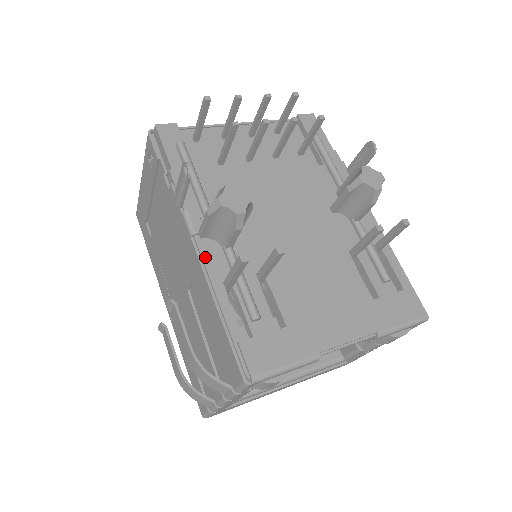
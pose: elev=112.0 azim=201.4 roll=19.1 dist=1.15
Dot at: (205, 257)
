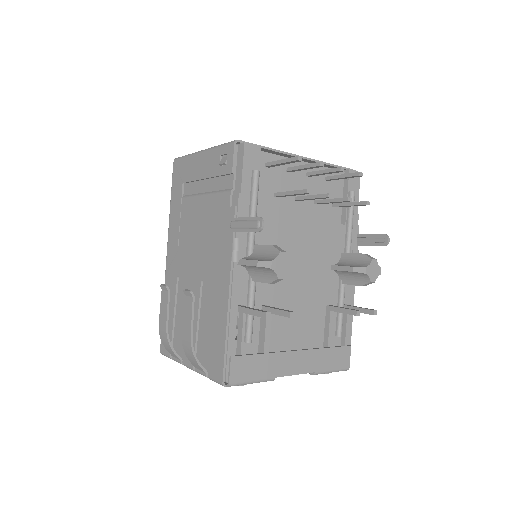
Dot at: (235, 282)
